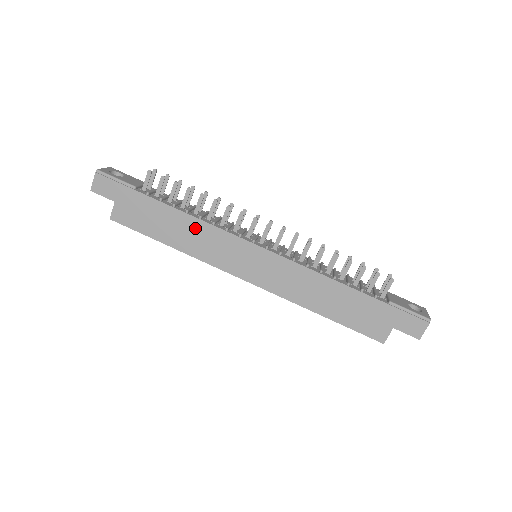
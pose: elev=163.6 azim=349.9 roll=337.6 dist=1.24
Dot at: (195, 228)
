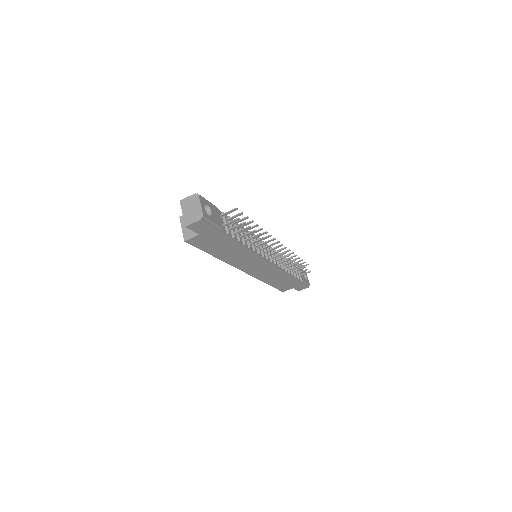
Dot at: (242, 252)
